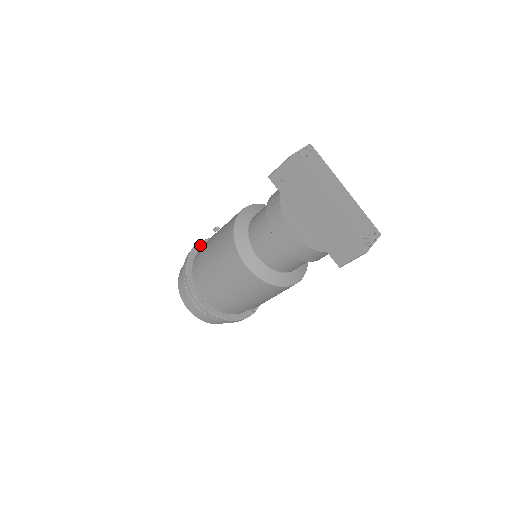
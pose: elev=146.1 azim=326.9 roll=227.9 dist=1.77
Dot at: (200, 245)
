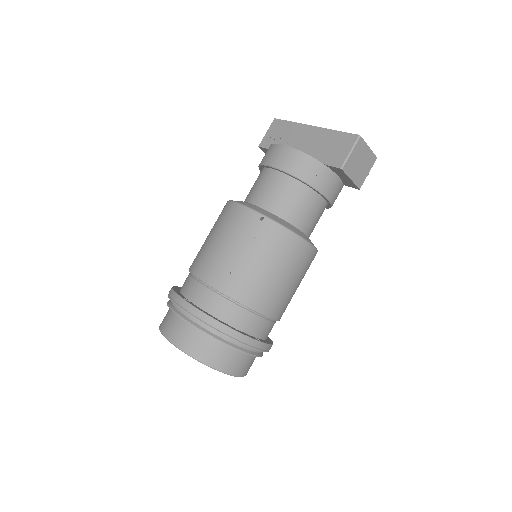
Dot at: occluded
